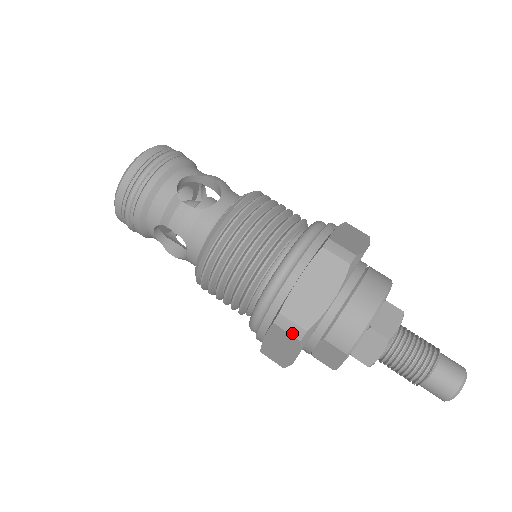
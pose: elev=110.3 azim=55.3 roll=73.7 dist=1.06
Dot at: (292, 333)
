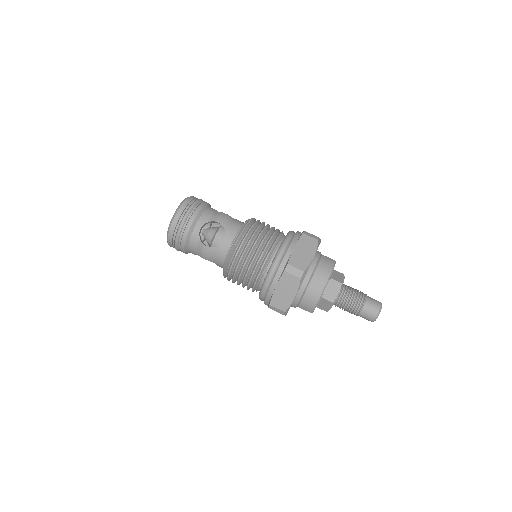
Dot at: (278, 312)
